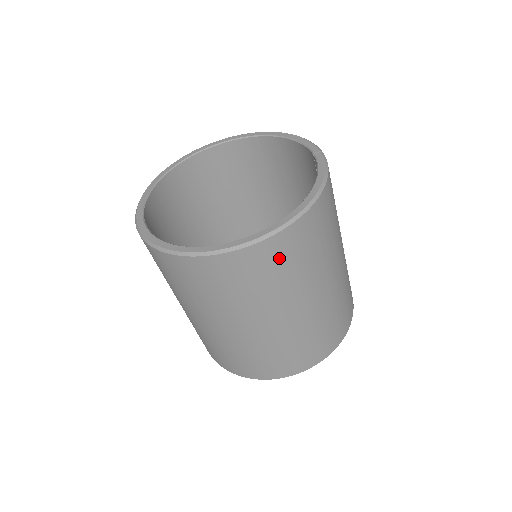
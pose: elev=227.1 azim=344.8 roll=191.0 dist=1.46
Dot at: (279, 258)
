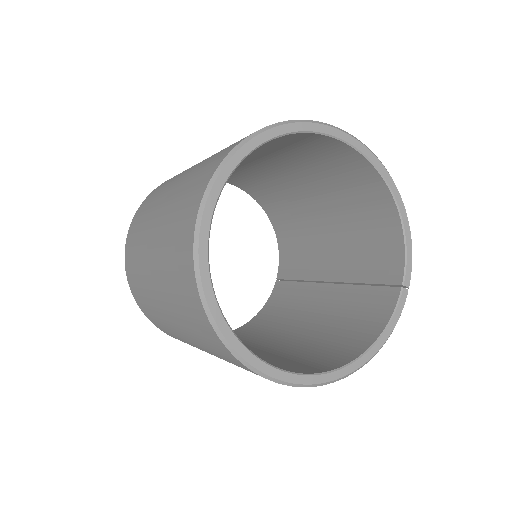
Dot at: occluded
